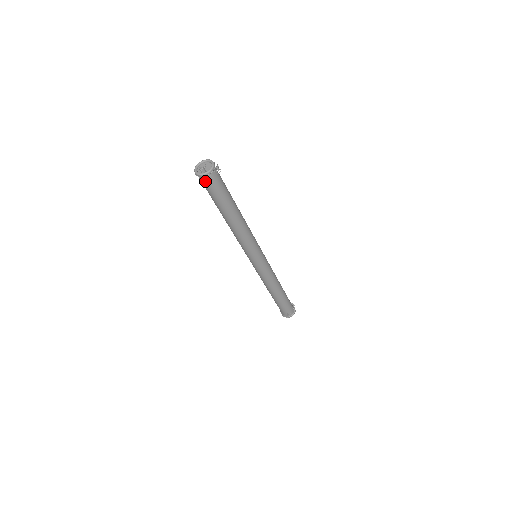
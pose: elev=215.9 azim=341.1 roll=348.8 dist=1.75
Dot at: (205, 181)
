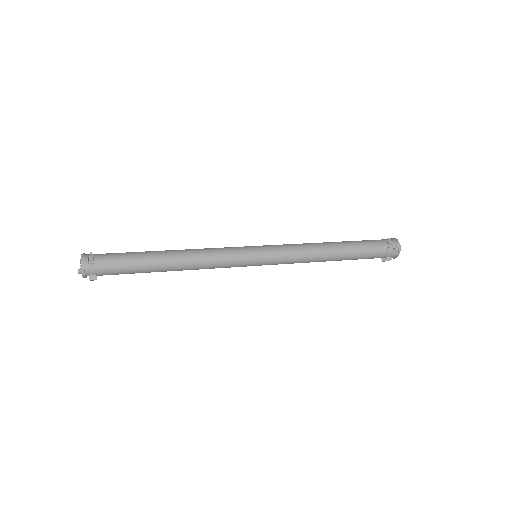
Dot at: (91, 280)
